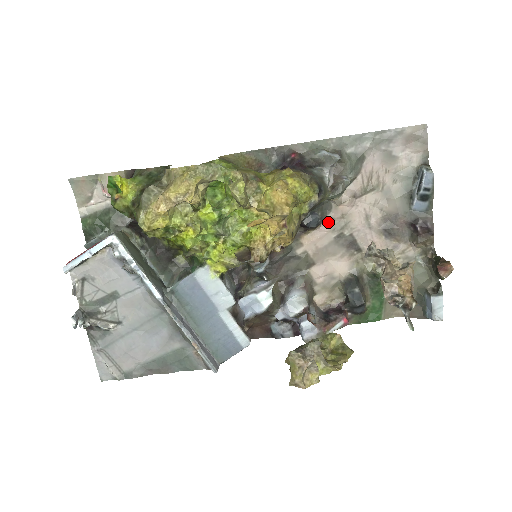
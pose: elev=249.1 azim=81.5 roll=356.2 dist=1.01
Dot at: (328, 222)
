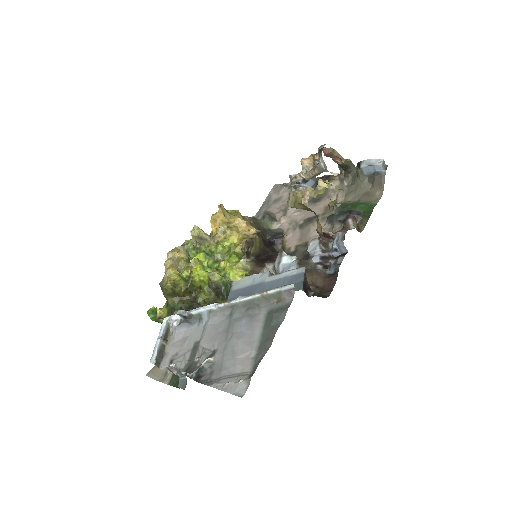
Dot at: (288, 232)
